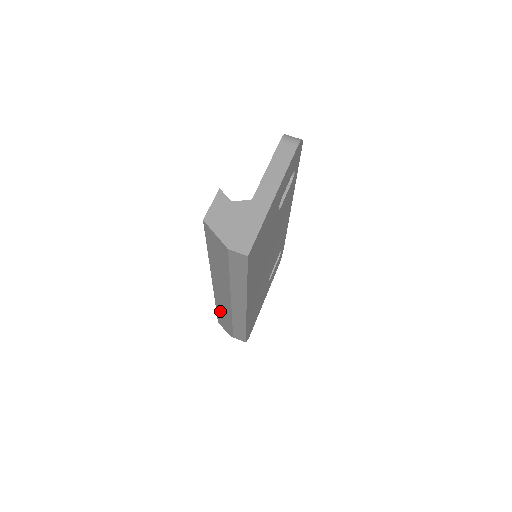
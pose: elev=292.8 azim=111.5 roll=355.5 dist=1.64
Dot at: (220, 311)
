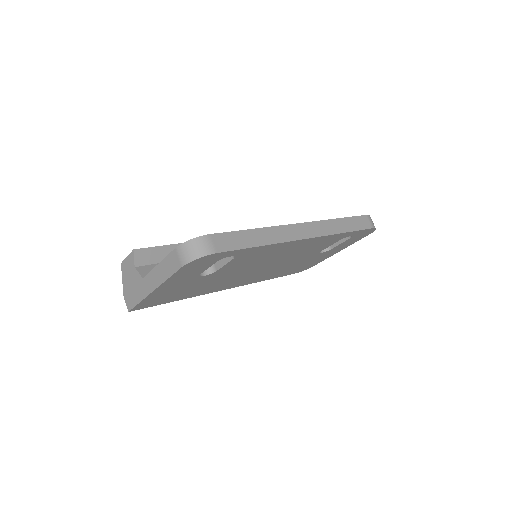
Dot at: occluded
